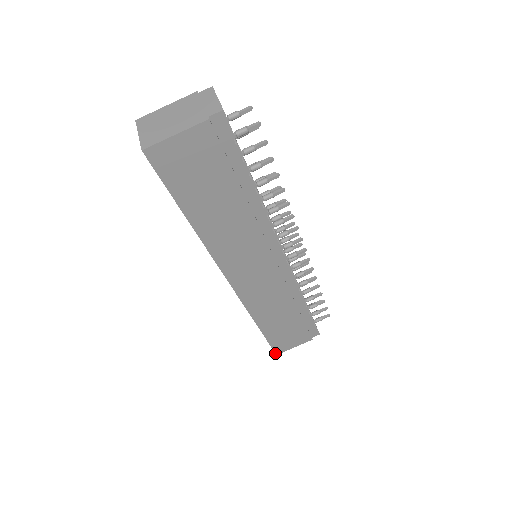
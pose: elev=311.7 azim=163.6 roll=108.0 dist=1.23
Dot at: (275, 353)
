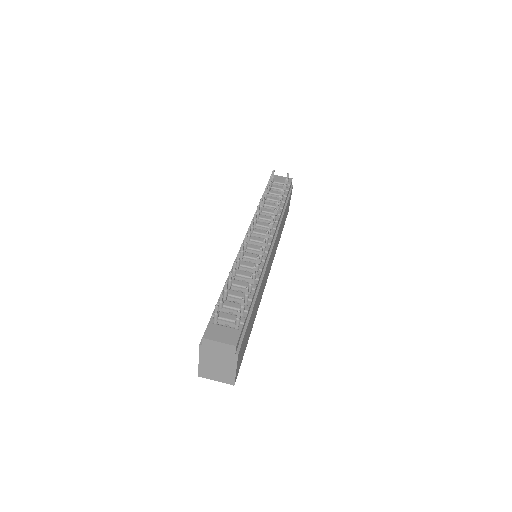
Dot at: (287, 214)
